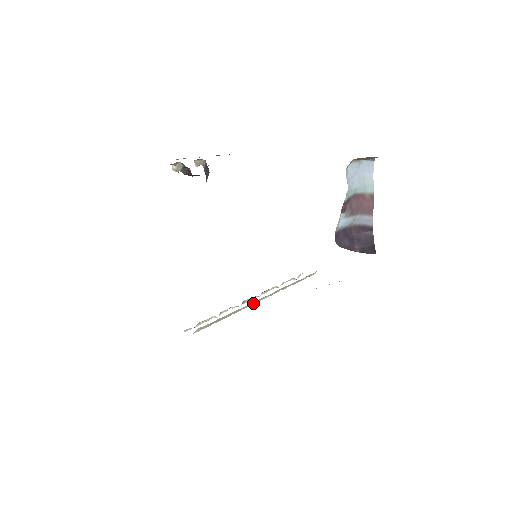
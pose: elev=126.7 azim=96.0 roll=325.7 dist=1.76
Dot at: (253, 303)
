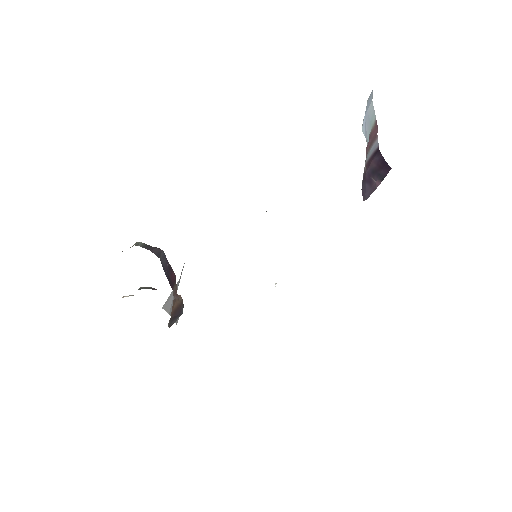
Dot at: (275, 286)
